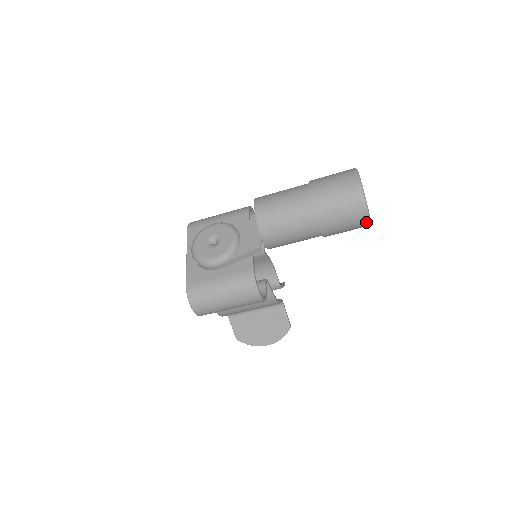
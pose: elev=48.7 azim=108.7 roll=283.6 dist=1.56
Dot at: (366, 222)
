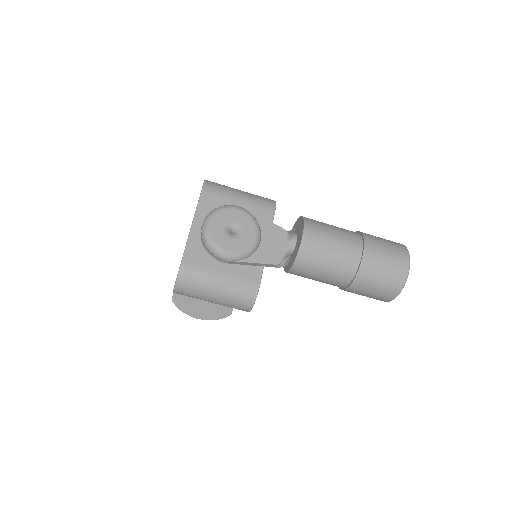
Dot at: (386, 301)
